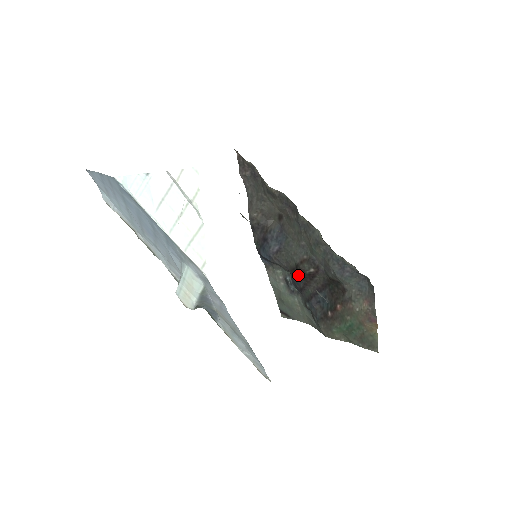
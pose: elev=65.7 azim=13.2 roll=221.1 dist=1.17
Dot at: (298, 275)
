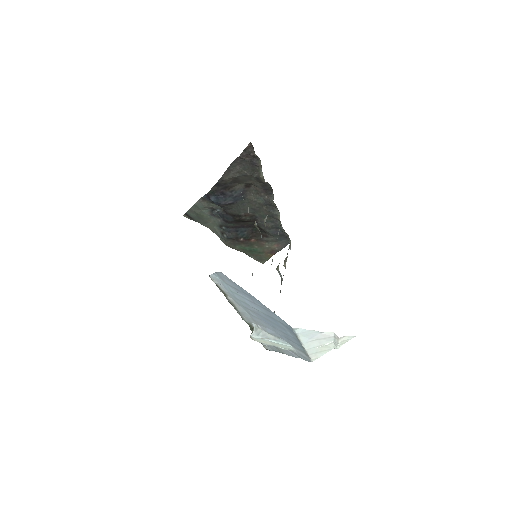
Dot at: (235, 219)
